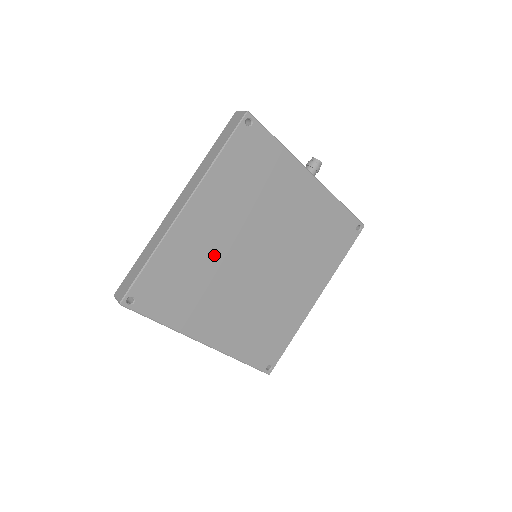
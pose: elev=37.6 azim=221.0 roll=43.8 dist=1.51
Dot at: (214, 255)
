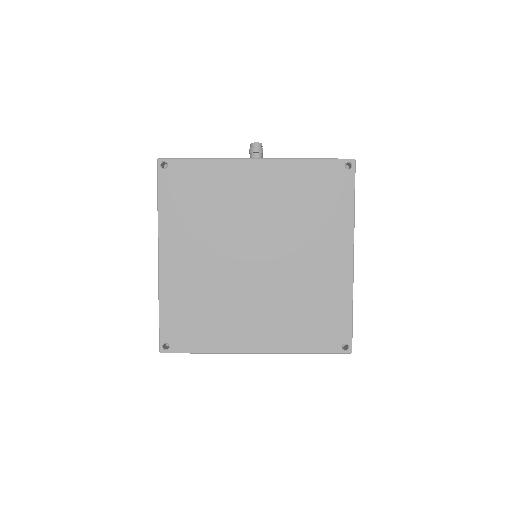
Dot at: (209, 278)
